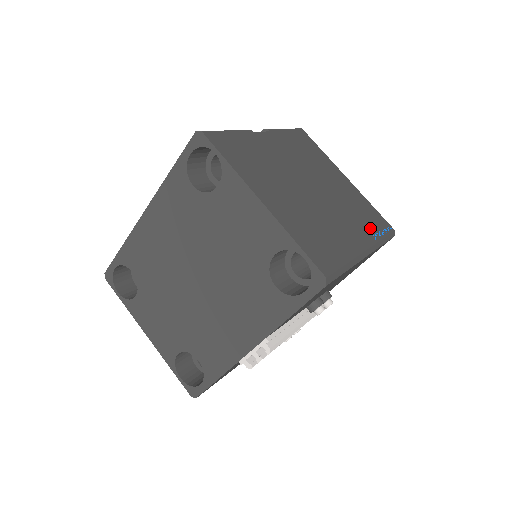
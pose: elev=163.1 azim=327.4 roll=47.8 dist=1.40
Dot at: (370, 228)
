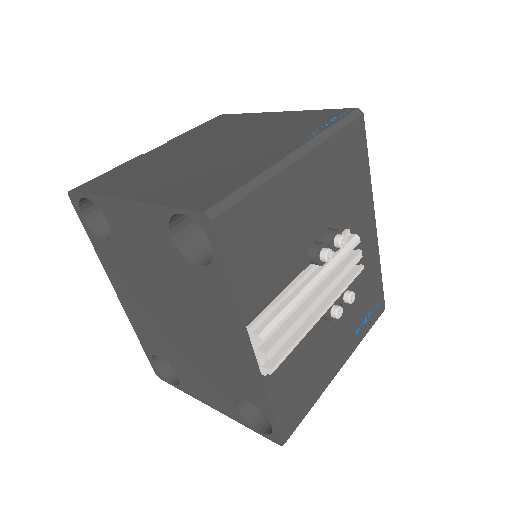
Dot at: (308, 130)
